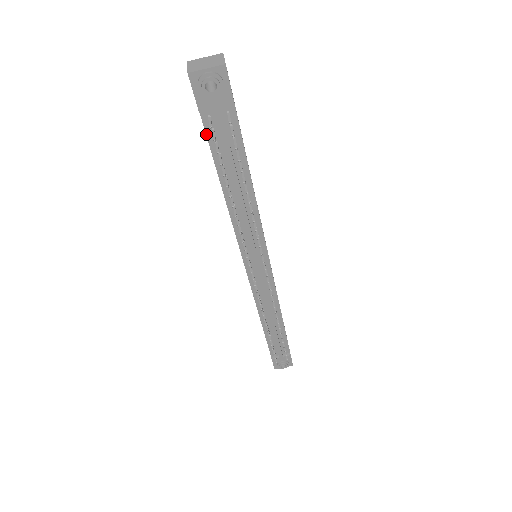
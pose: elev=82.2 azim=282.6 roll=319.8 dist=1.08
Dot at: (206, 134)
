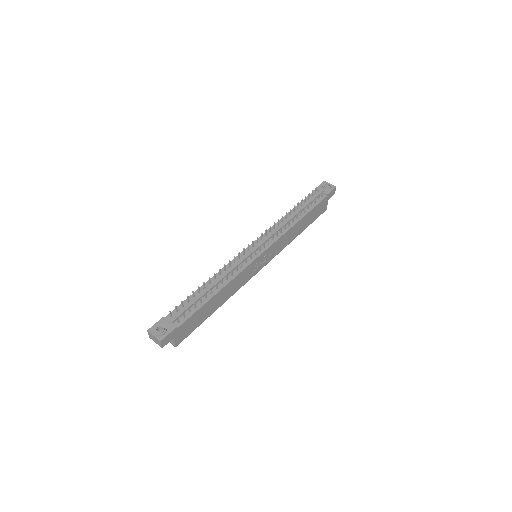
Dot at: occluded
